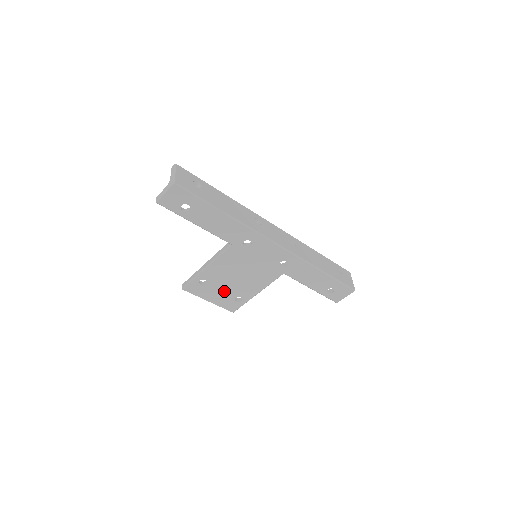
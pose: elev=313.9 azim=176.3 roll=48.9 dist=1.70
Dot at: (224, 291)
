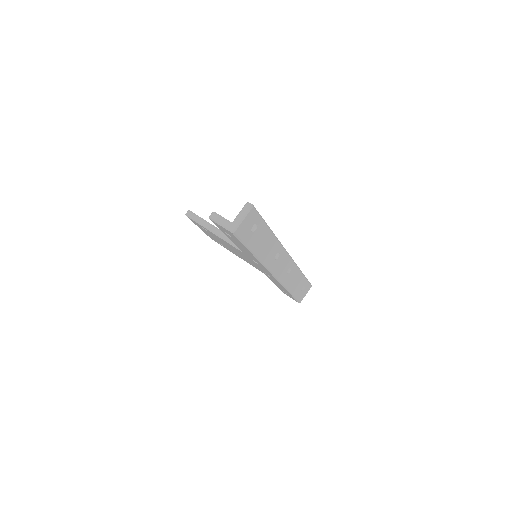
Dot at: (215, 238)
